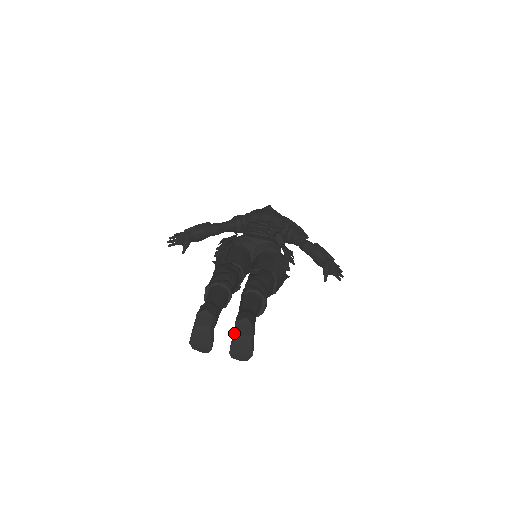
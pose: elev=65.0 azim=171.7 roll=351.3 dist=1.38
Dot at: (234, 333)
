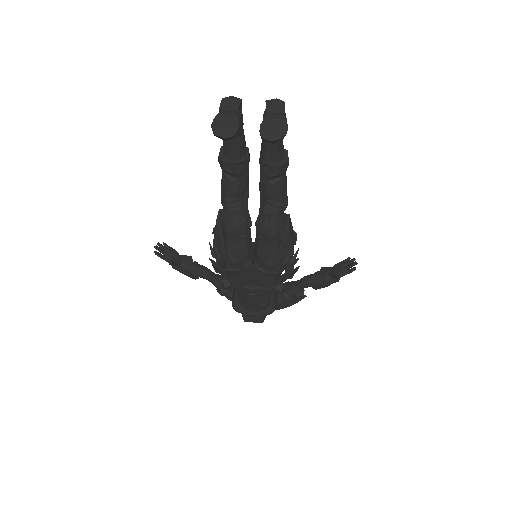
Dot at: (263, 119)
